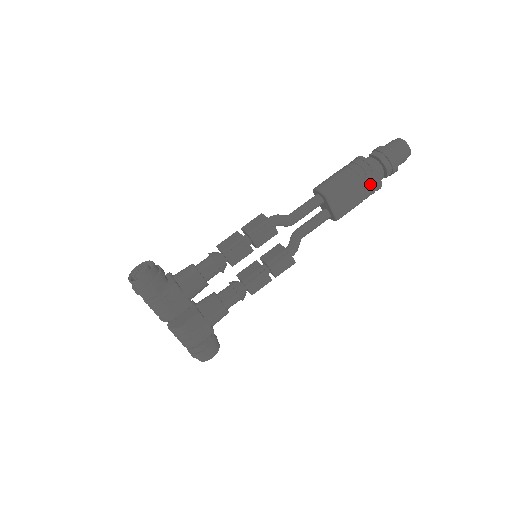
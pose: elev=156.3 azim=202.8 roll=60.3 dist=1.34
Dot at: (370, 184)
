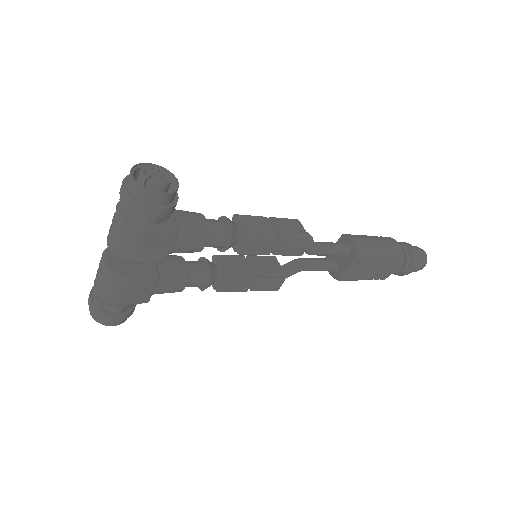
Dot at: (384, 272)
